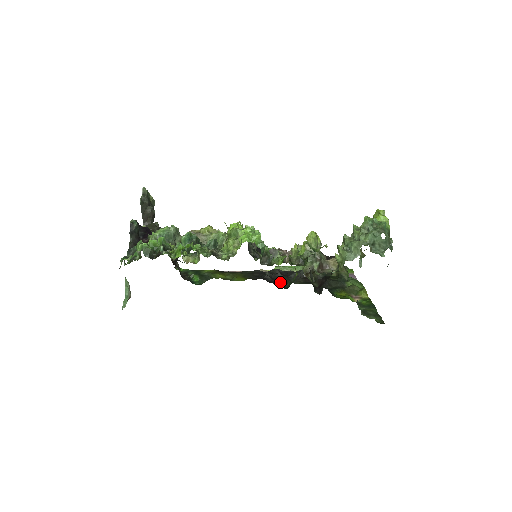
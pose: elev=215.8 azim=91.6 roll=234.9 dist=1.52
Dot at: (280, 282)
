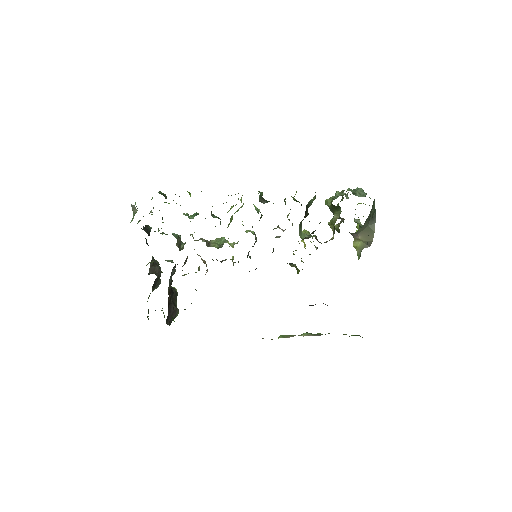
Dot at: occluded
